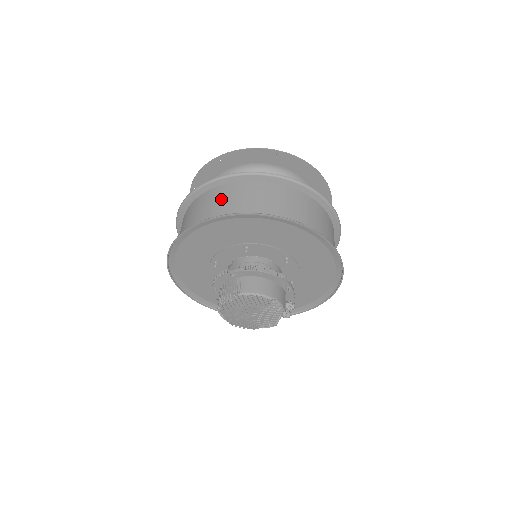
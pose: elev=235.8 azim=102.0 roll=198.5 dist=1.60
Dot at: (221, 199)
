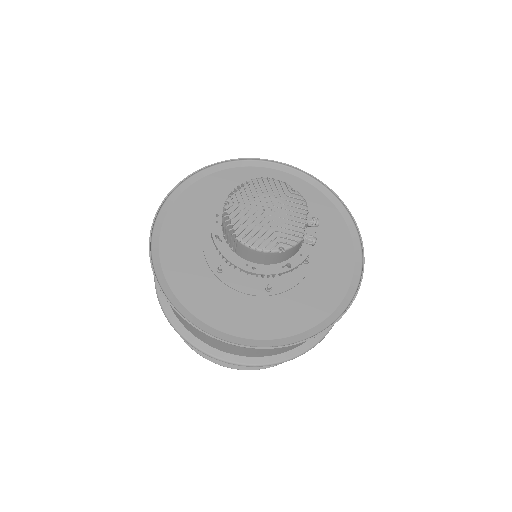
Dot at: occluded
